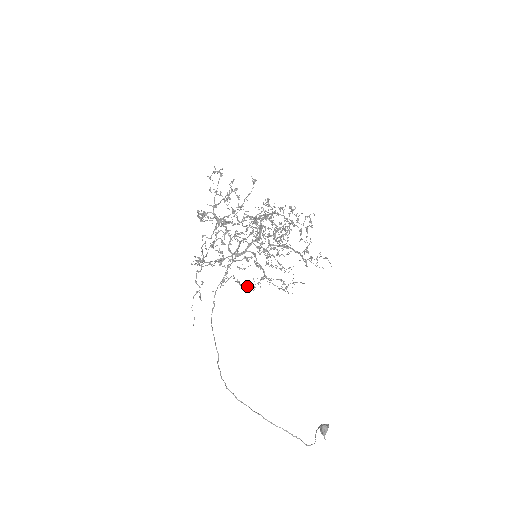
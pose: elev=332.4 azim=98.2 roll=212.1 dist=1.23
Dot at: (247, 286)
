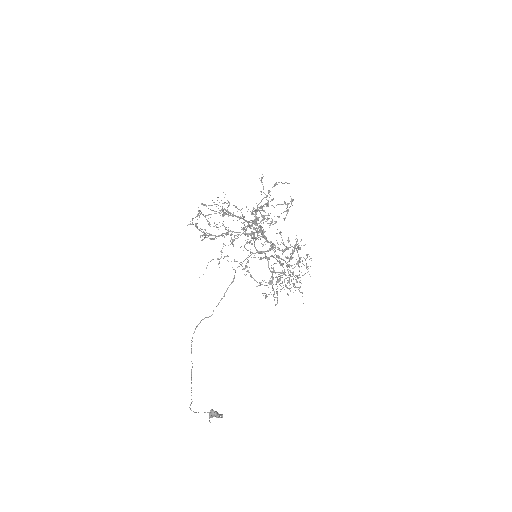
Dot at: (260, 282)
